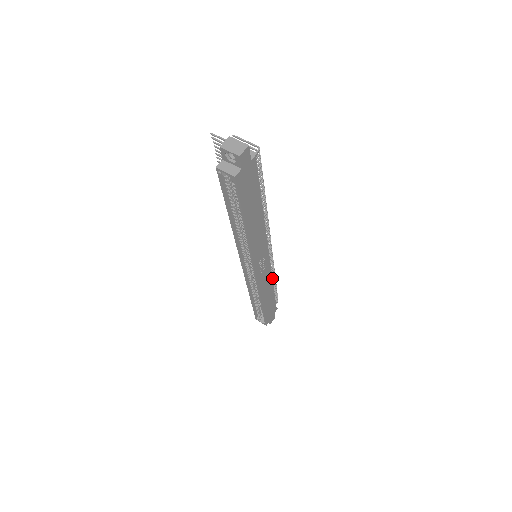
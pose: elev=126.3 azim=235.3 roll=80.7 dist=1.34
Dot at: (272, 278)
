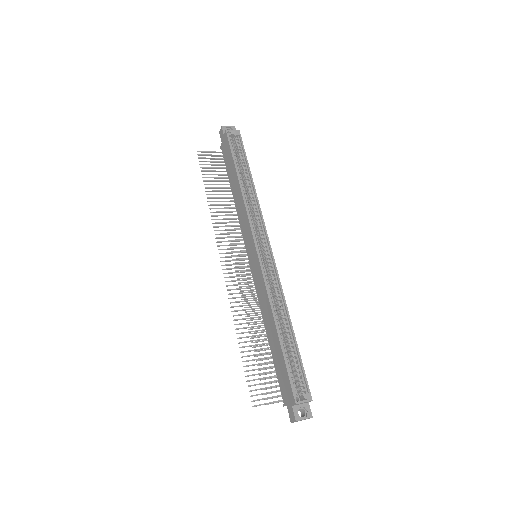
Dot at: occluded
